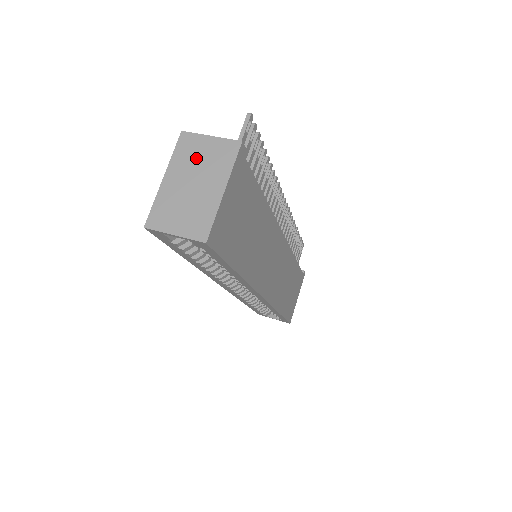
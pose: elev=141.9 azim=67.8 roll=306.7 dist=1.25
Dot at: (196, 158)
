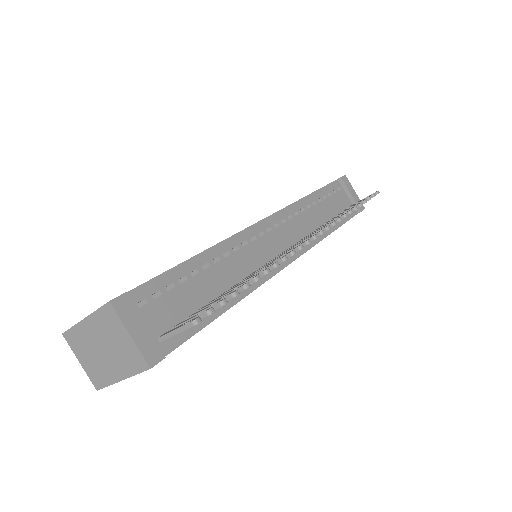
Dot at: (111, 336)
